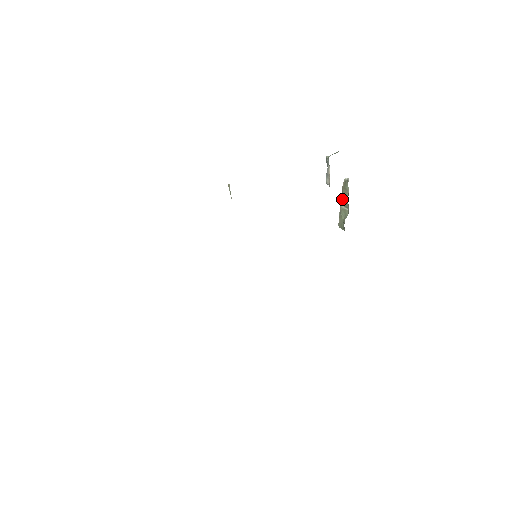
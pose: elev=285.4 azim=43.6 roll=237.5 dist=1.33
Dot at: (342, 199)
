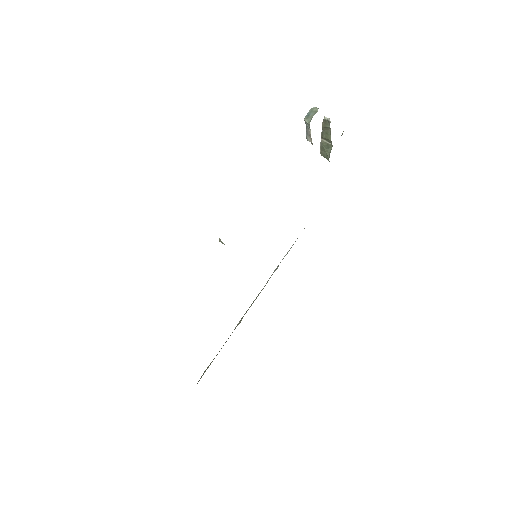
Dot at: (323, 135)
